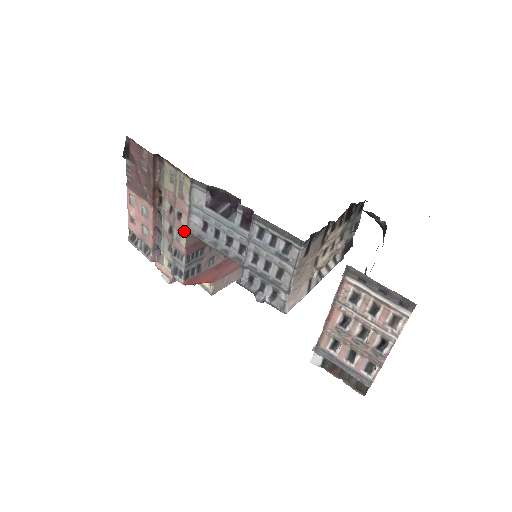
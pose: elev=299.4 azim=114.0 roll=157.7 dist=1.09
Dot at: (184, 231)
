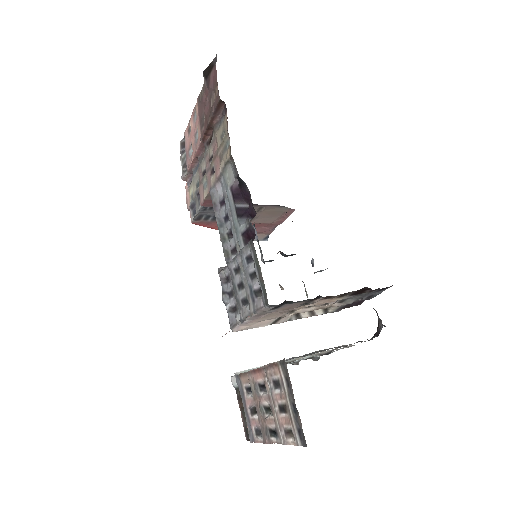
Dot at: (209, 187)
